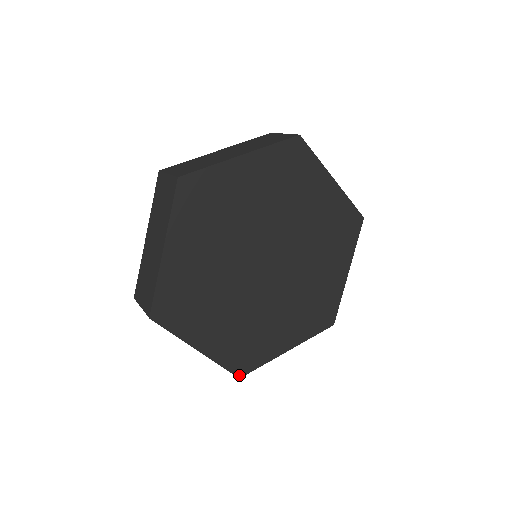
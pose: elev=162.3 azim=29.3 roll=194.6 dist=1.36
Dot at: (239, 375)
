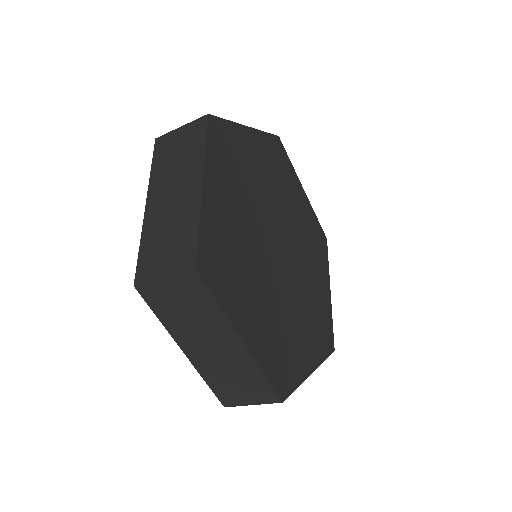
Dot at: (281, 397)
